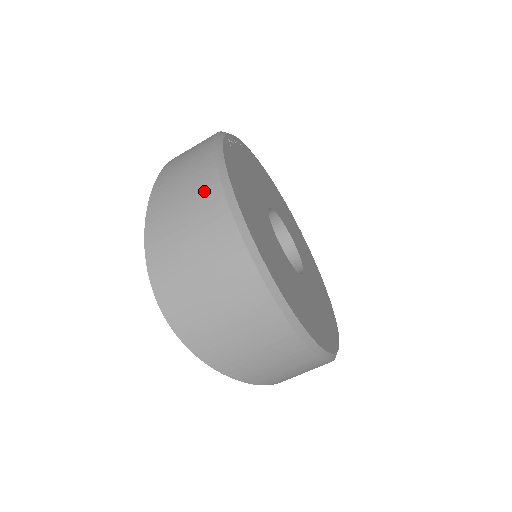
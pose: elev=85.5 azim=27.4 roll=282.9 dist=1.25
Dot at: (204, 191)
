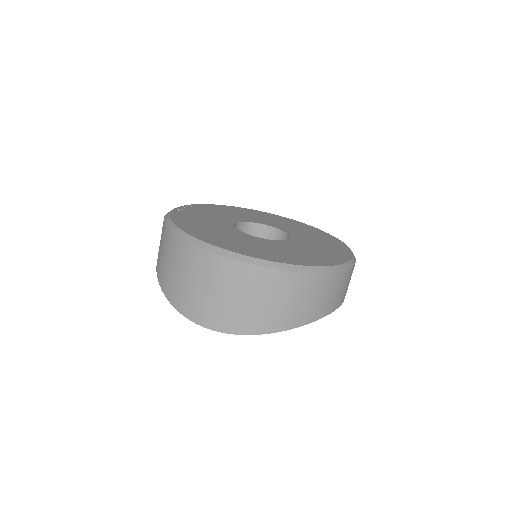
Dot at: (169, 244)
